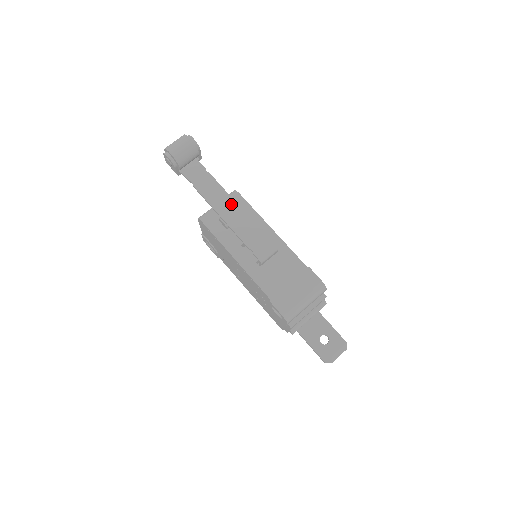
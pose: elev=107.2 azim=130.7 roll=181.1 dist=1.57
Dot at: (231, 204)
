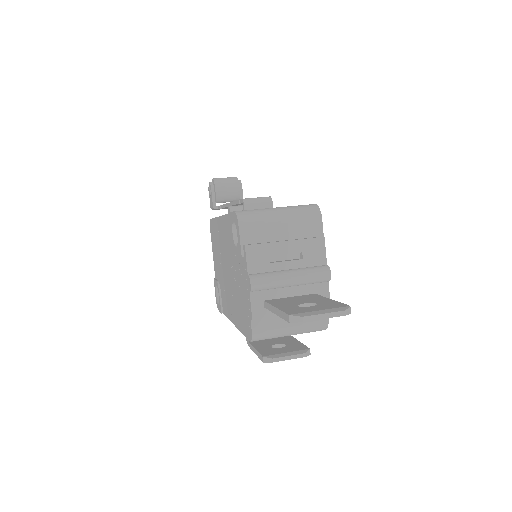
Dot at: occluded
